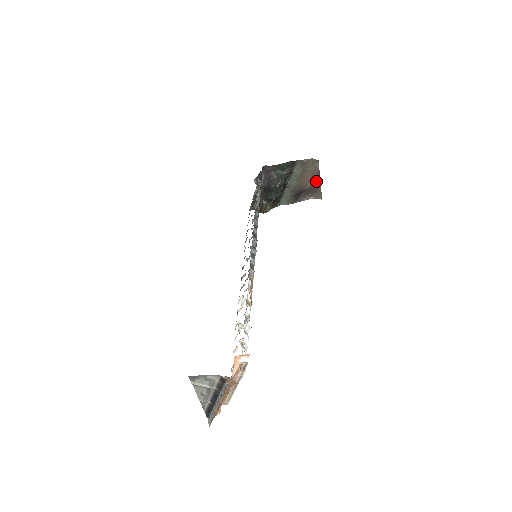
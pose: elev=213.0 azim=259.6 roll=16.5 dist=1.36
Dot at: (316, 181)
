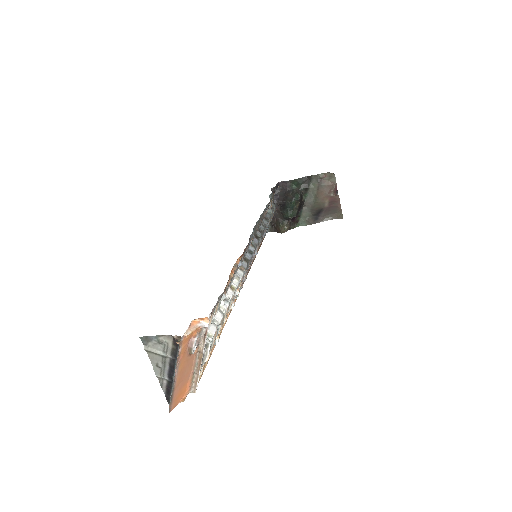
Dot at: (335, 198)
